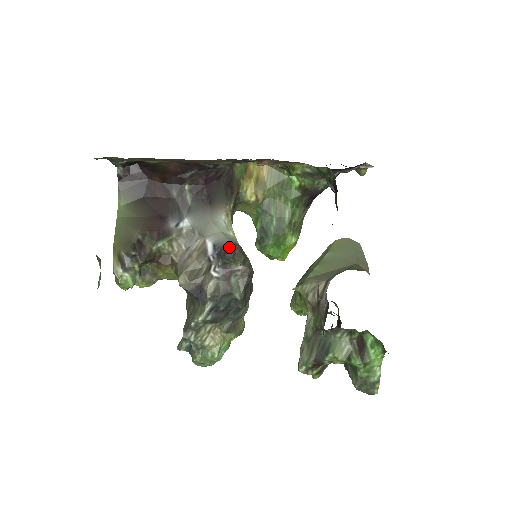
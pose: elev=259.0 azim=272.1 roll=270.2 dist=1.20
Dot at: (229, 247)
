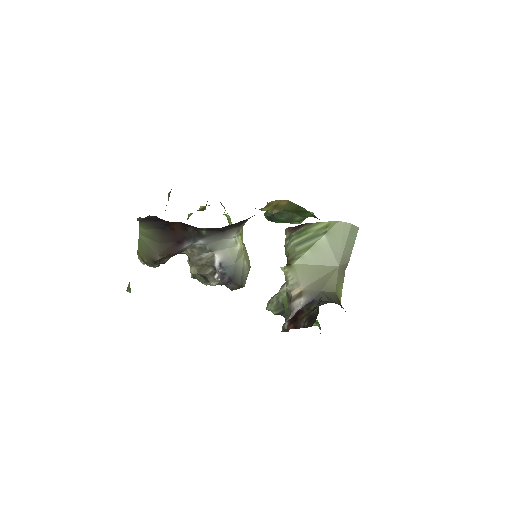
Dot at: (230, 285)
